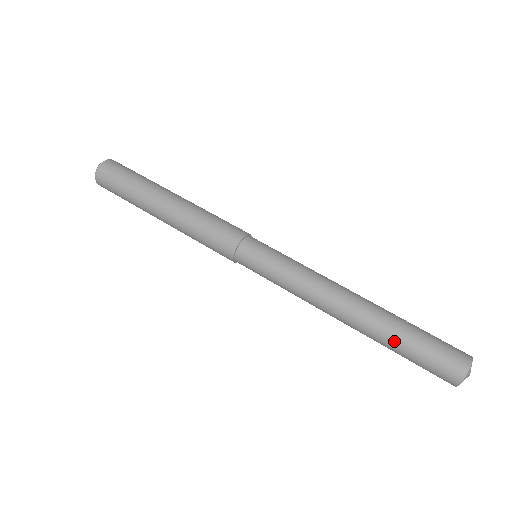
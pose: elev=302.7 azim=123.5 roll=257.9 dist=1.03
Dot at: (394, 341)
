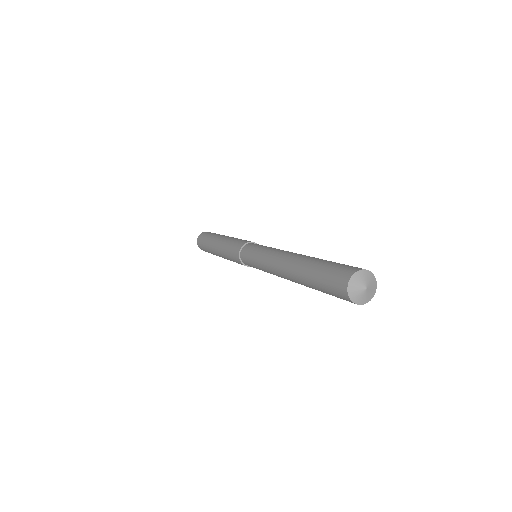
Dot at: (319, 260)
